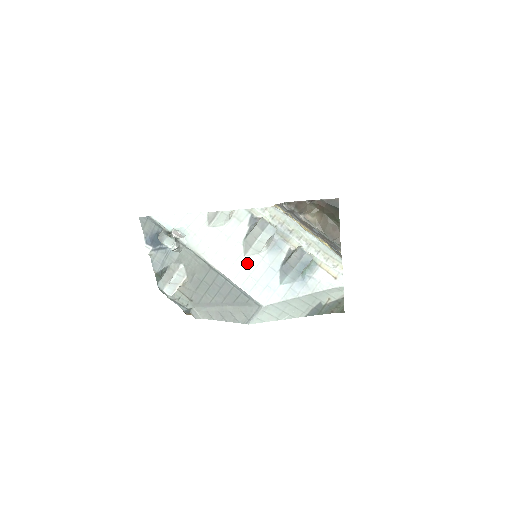
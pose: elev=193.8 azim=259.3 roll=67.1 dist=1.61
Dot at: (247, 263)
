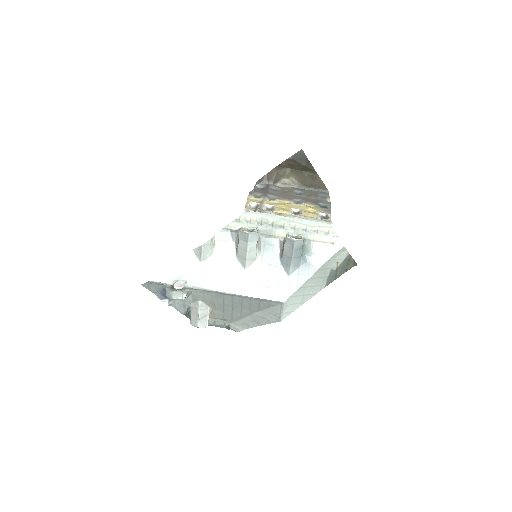
Dot at: (250, 274)
